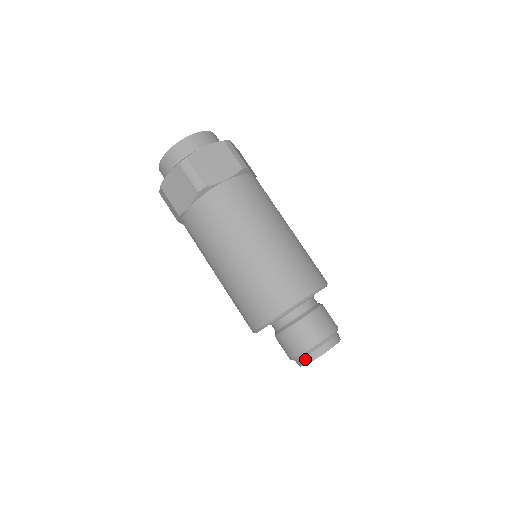
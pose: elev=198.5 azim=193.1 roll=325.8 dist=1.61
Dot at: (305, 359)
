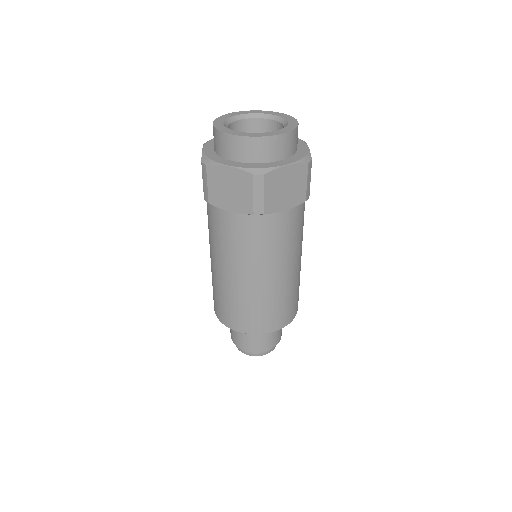
Dot at: occluded
